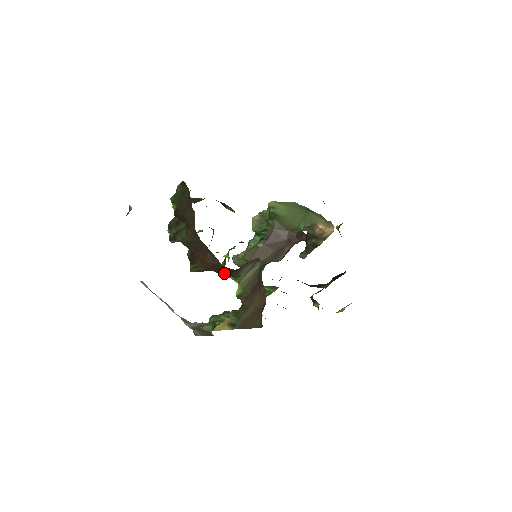
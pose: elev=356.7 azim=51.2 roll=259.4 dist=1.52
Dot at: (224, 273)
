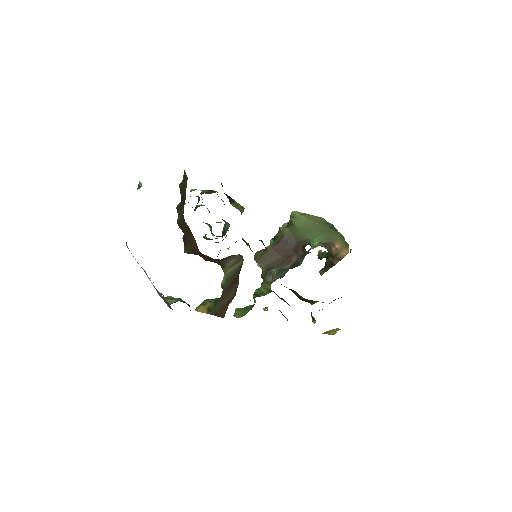
Dot at: (208, 260)
